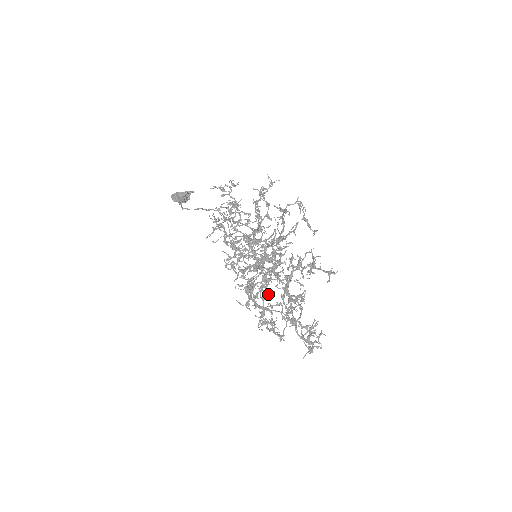
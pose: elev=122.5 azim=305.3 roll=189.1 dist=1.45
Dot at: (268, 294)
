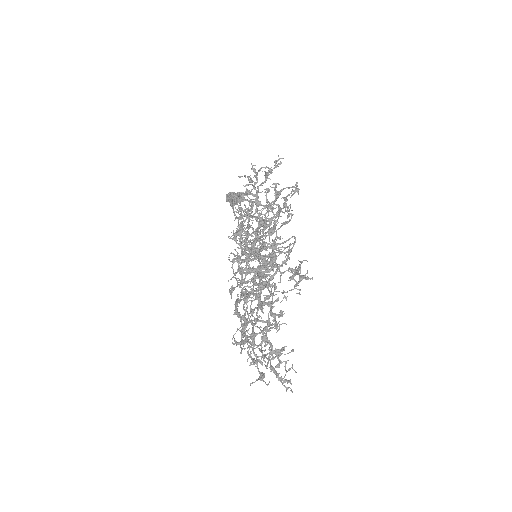
Dot at: (243, 296)
